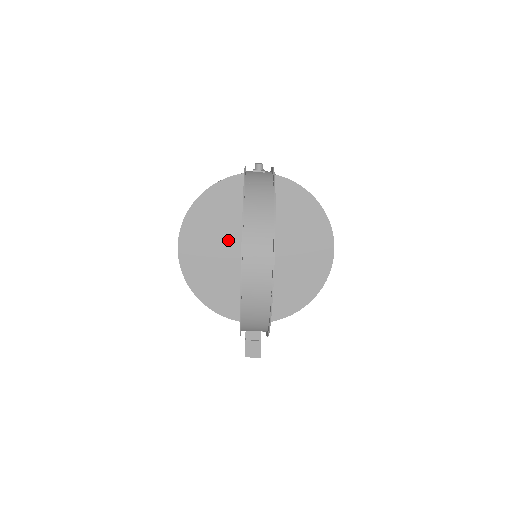
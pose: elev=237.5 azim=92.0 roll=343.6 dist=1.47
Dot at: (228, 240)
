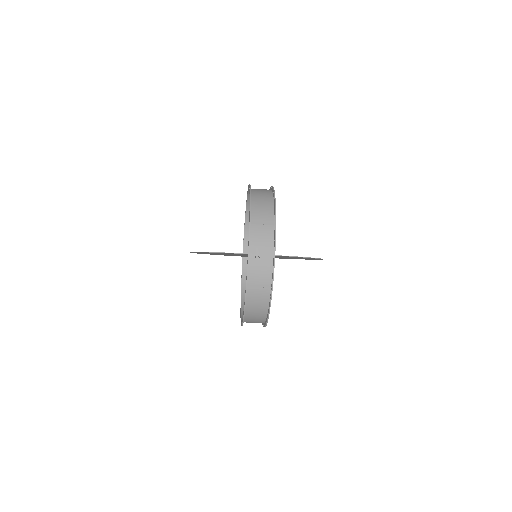
Dot at: occluded
